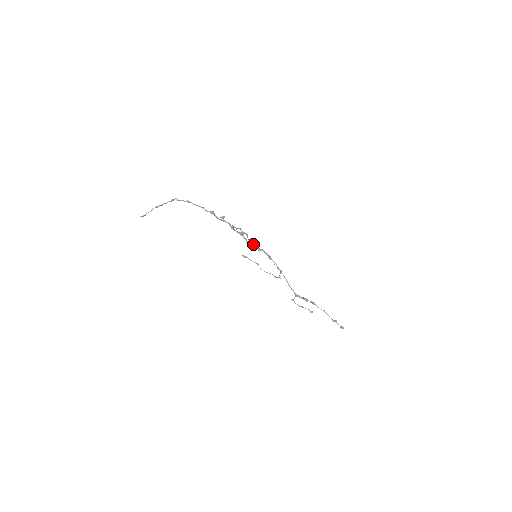
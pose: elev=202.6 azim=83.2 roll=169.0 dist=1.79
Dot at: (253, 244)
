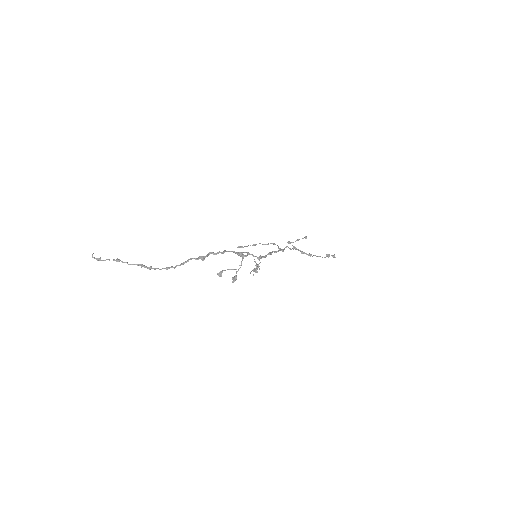
Dot at: (256, 271)
